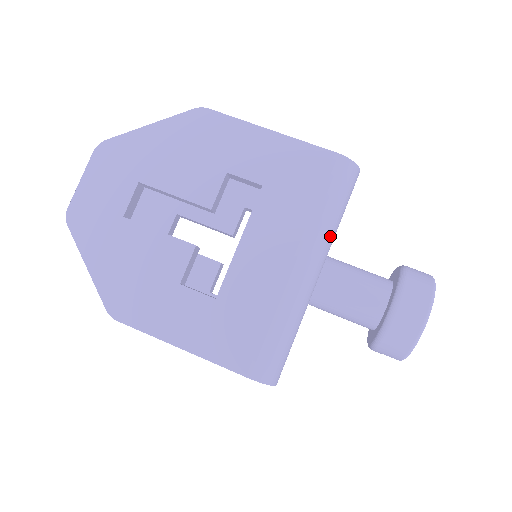
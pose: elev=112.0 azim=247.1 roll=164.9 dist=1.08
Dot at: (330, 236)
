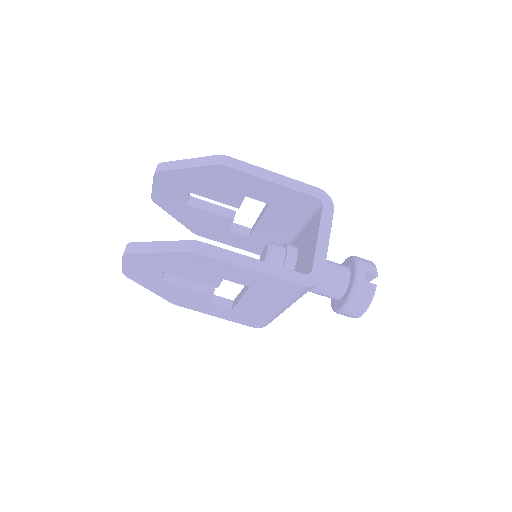
Dot at: occluded
